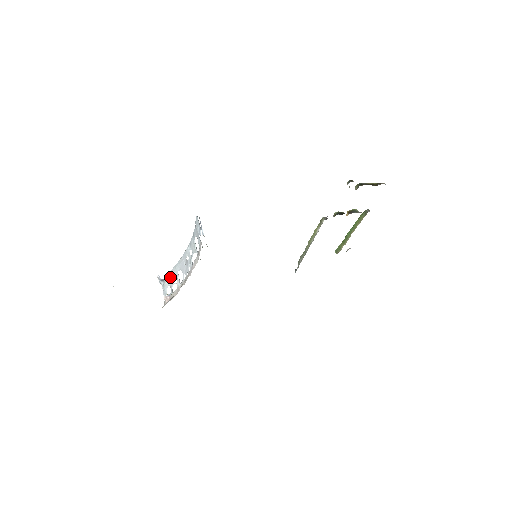
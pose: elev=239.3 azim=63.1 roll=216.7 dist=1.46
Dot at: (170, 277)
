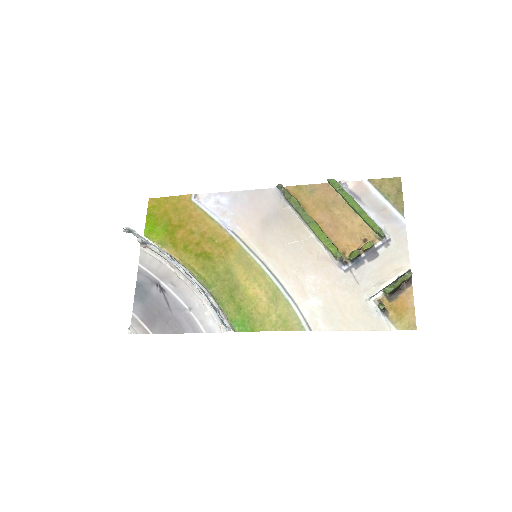
Dot at: occluded
